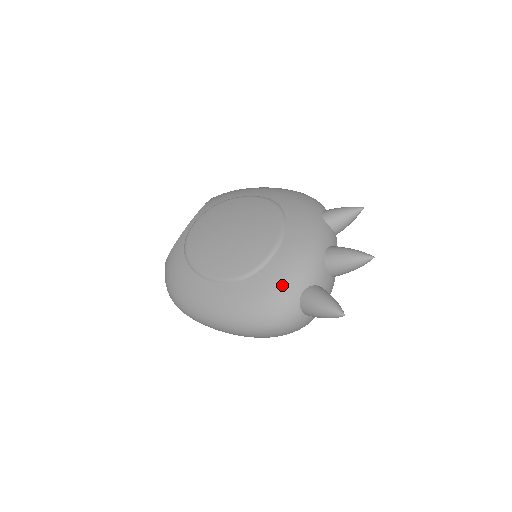
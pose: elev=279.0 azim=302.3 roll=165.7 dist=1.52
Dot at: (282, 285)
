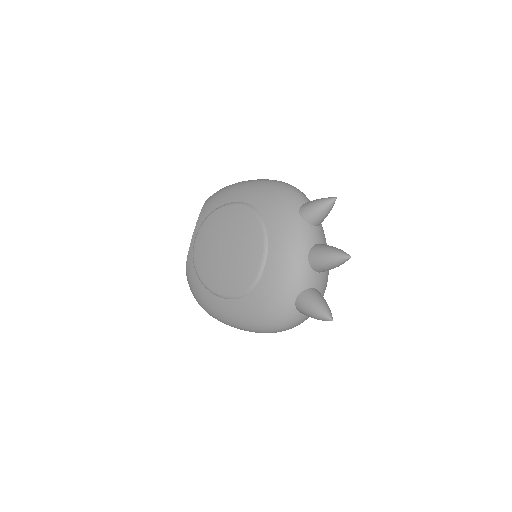
Dot at: (276, 298)
